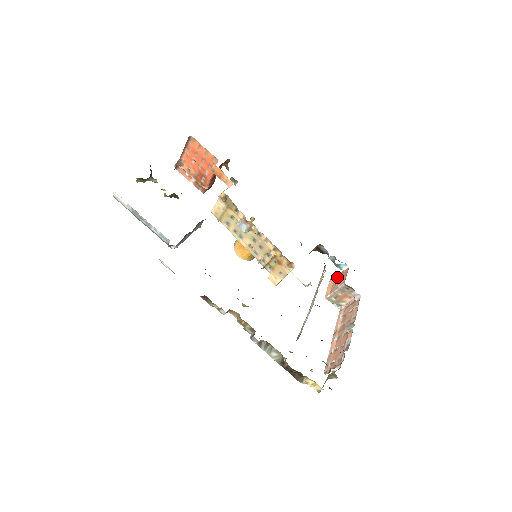
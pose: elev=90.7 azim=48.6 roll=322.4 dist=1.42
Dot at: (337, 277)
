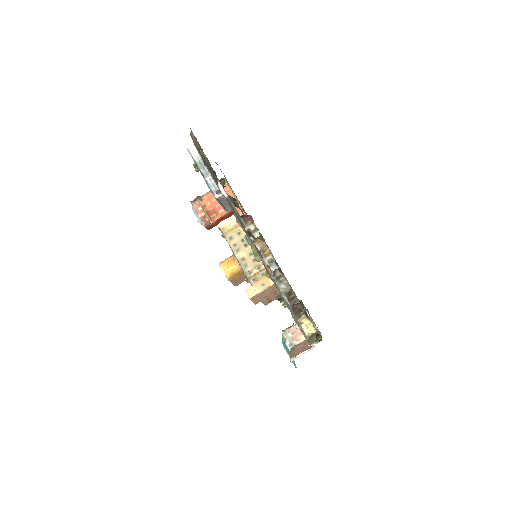
Dot at: occluded
